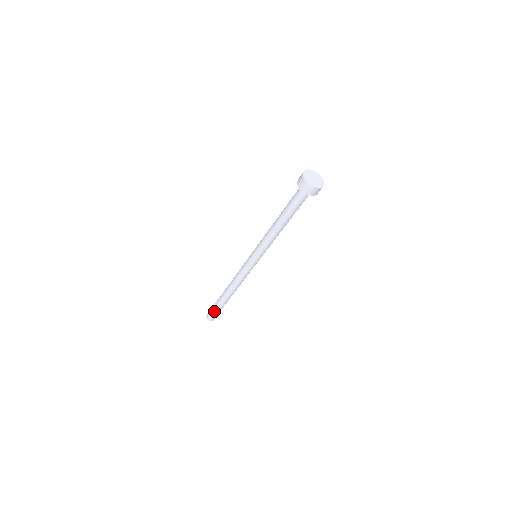
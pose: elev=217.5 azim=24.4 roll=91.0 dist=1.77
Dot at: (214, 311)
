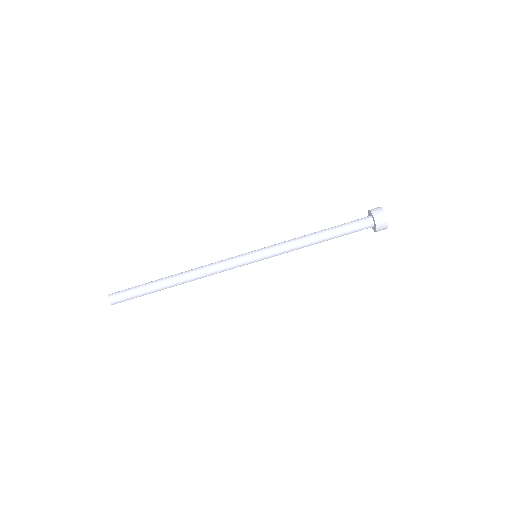
Dot at: (133, 294)
